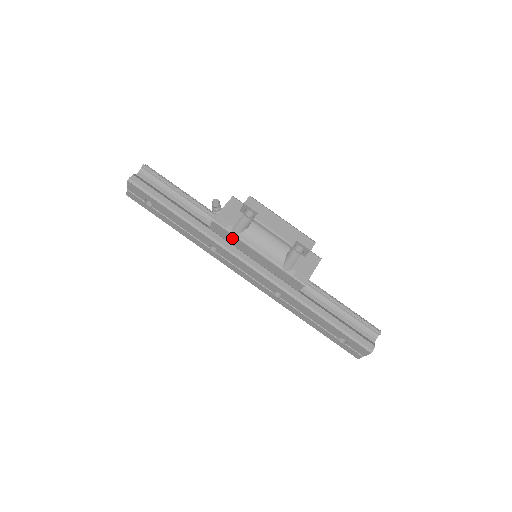
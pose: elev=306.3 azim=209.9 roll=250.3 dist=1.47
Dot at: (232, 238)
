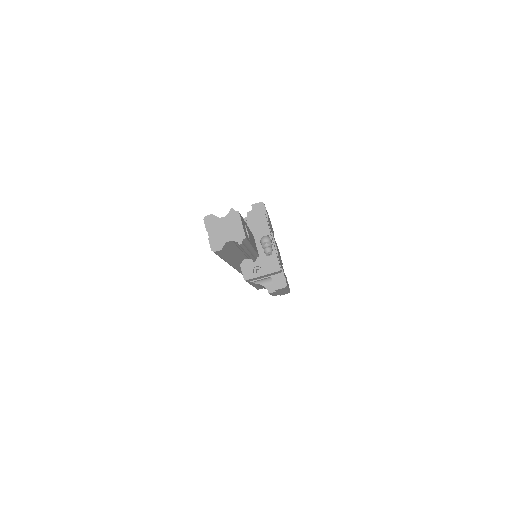
Dot at: occluded
